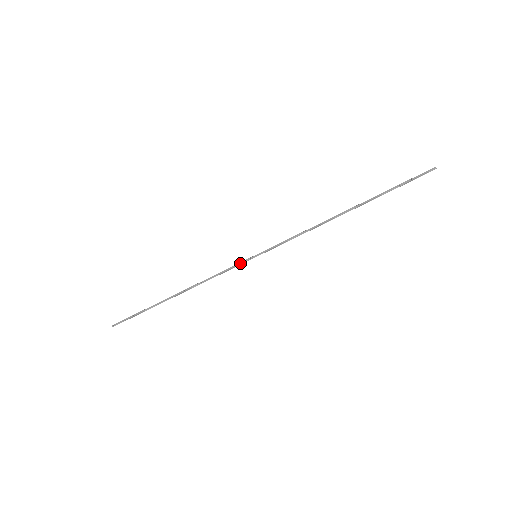
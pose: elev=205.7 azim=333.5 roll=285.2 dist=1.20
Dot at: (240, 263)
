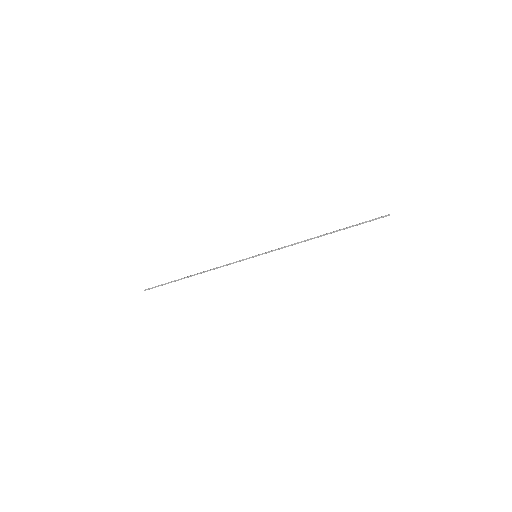
Dot at: occluded
